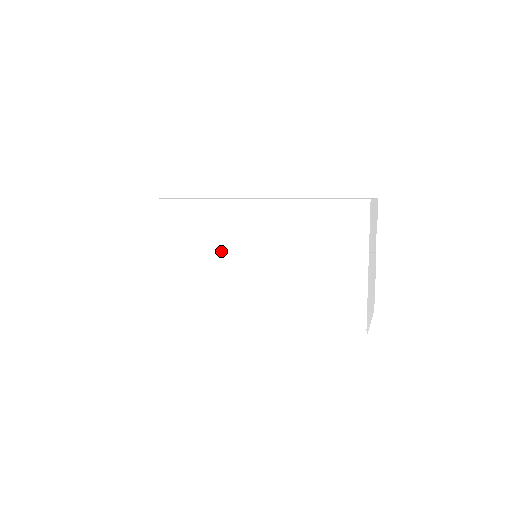
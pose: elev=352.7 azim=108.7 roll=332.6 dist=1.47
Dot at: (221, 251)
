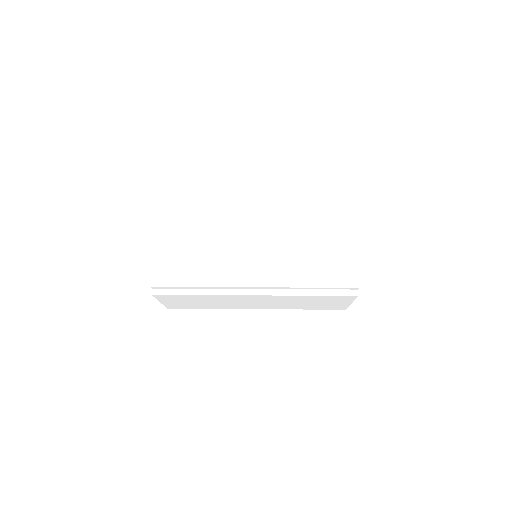
Dot at: (240, 234)
